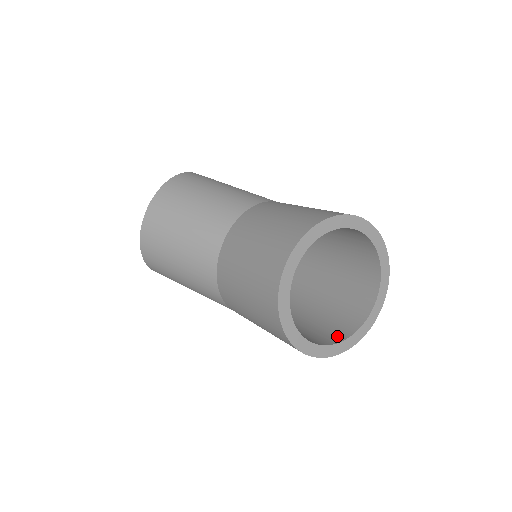
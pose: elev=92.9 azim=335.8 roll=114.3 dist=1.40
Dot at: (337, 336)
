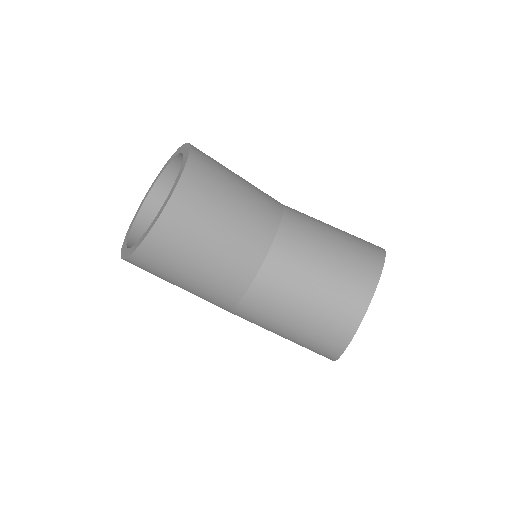
Dot at: occluded
